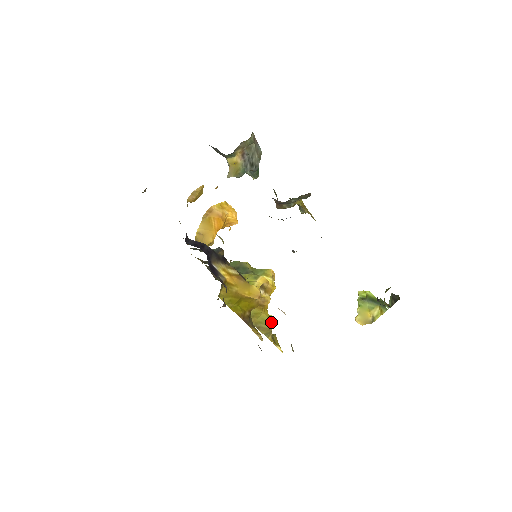
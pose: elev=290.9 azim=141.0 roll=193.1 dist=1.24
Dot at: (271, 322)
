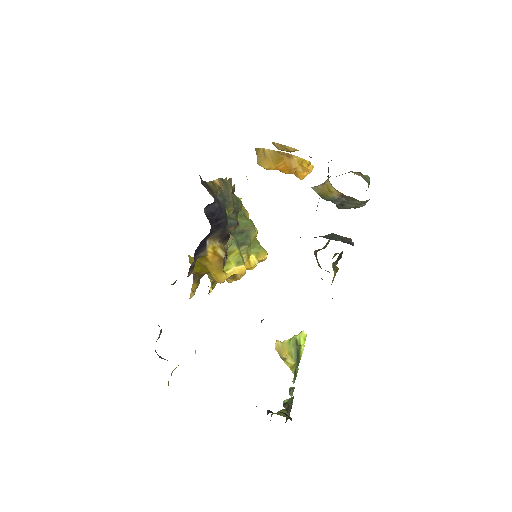
Dot at: occluded
